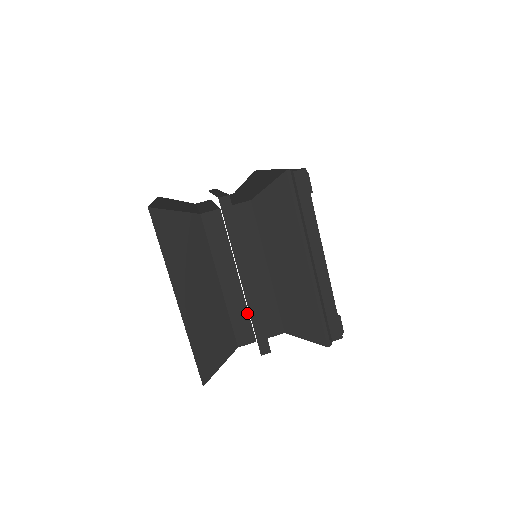
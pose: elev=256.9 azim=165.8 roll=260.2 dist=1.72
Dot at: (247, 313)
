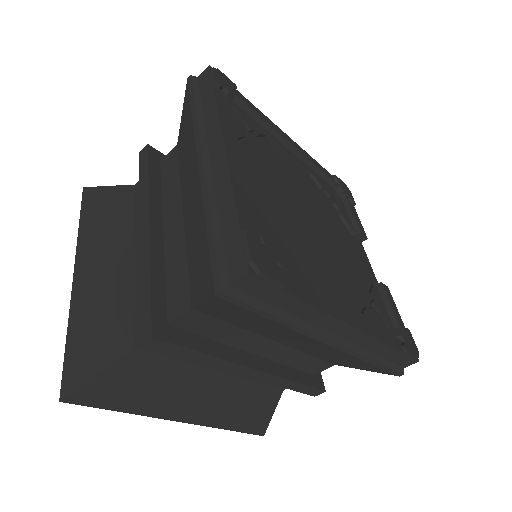
Dot at: occluded
